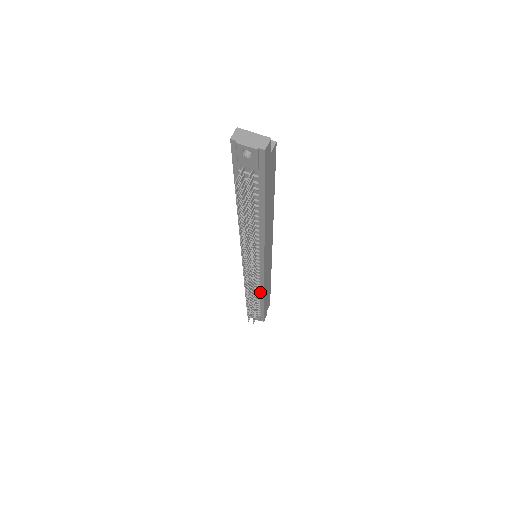
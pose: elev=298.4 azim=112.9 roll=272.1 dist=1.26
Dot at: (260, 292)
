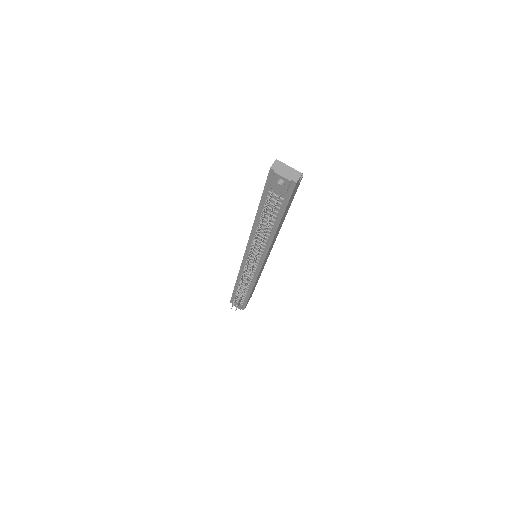
Dot at: (250, 286)
